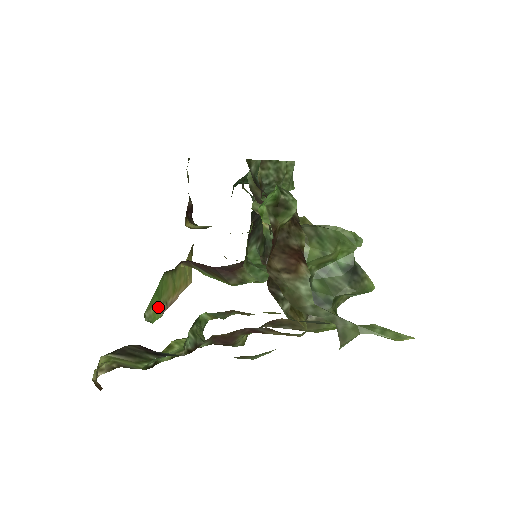
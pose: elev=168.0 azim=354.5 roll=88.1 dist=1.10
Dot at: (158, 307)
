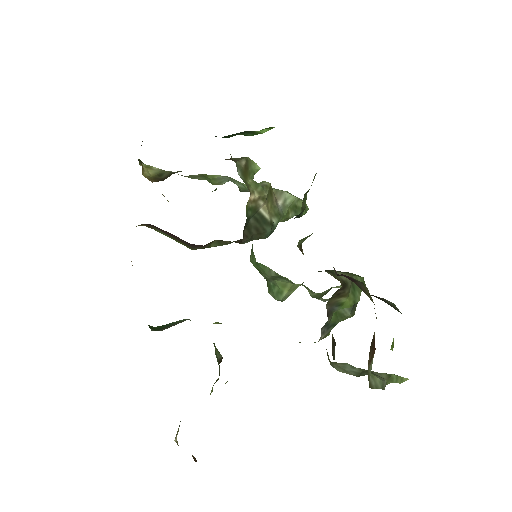
Dot at: occluded
